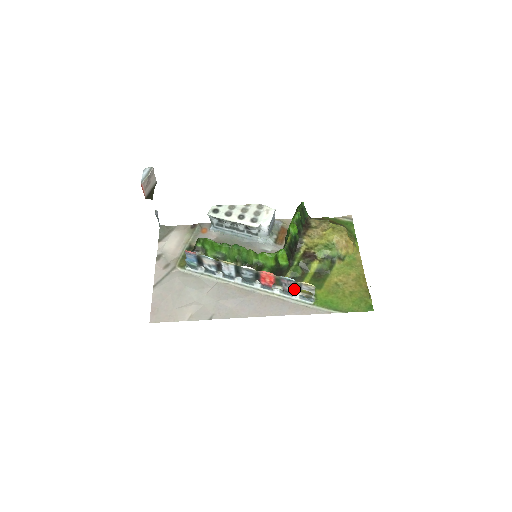
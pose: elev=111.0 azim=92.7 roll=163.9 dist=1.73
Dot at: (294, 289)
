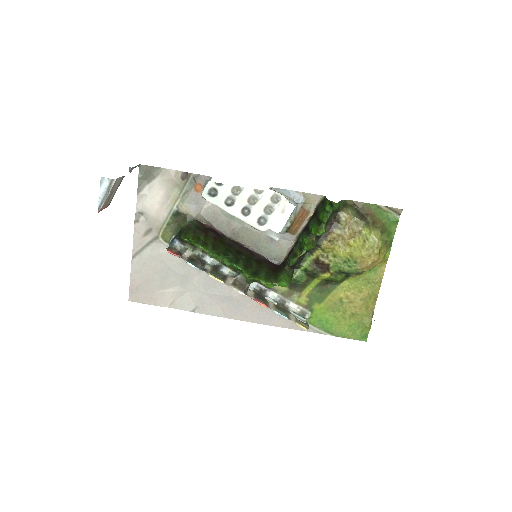
Dot at: (288, 312)
